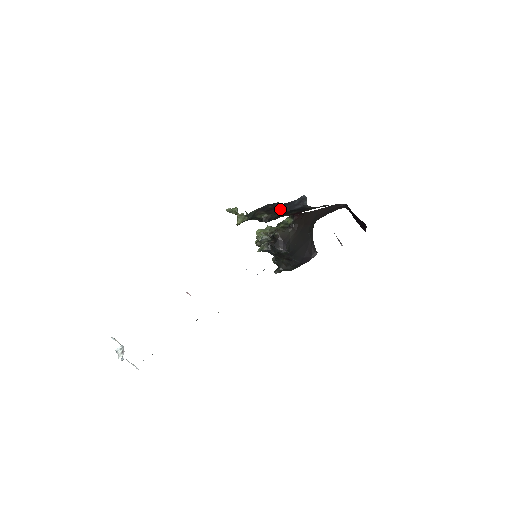
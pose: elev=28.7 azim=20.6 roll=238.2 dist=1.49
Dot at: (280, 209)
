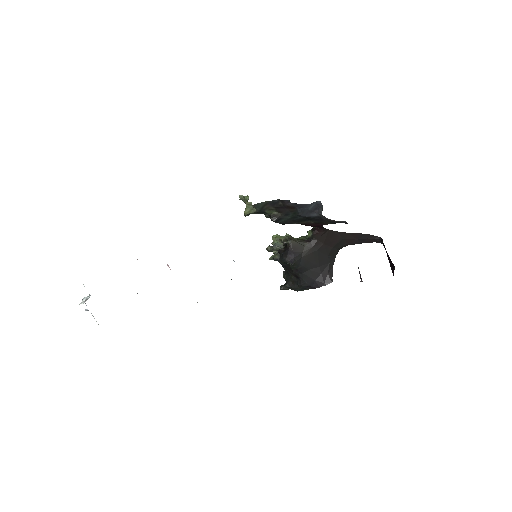
Dot at: (292, 210)
